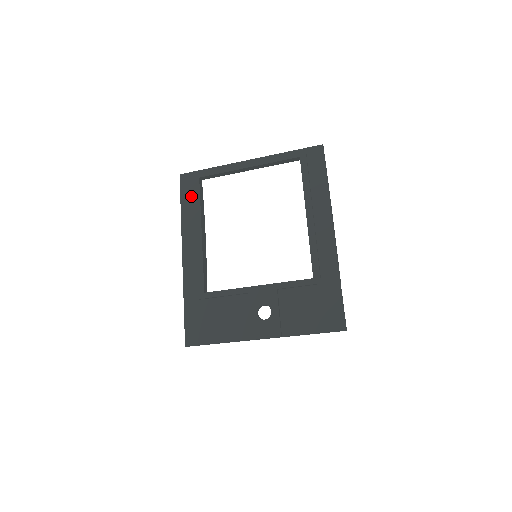
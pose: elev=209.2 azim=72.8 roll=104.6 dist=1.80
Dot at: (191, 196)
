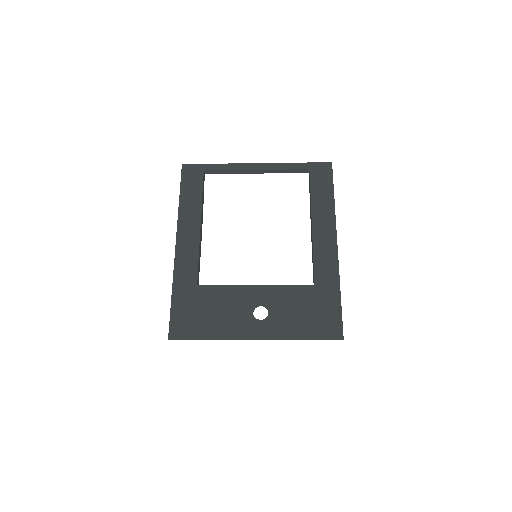
Dot at: (192, 187)
